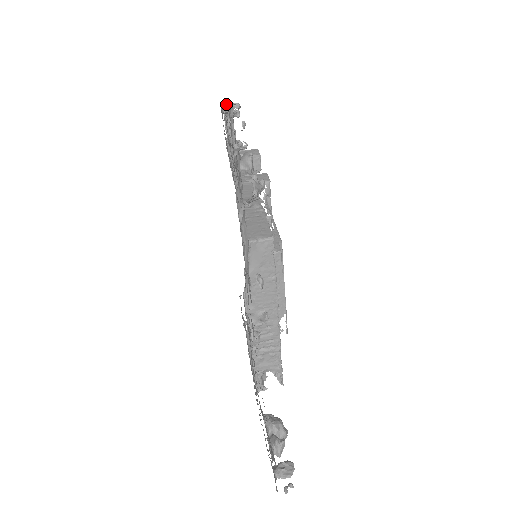
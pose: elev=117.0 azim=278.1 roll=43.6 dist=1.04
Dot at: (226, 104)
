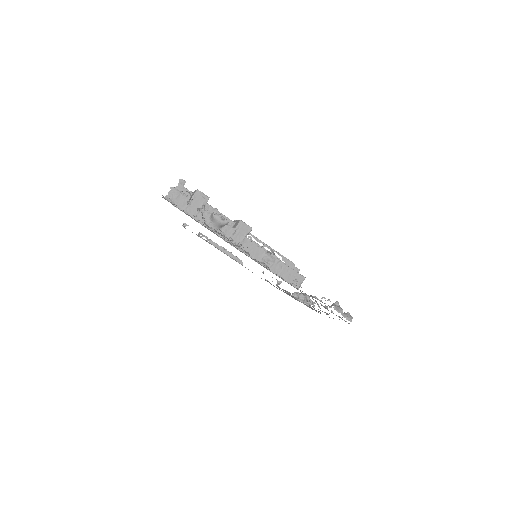
Dot at: occluded
